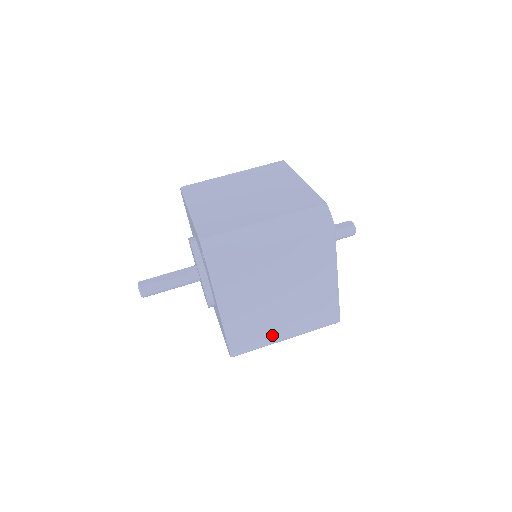
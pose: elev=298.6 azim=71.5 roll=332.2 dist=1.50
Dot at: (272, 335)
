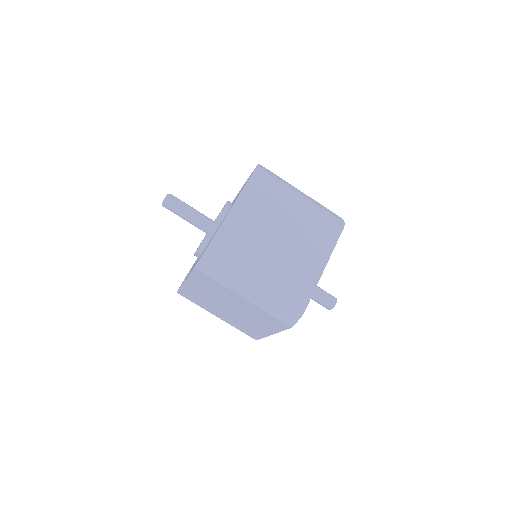
Dot at: (210, 309)
